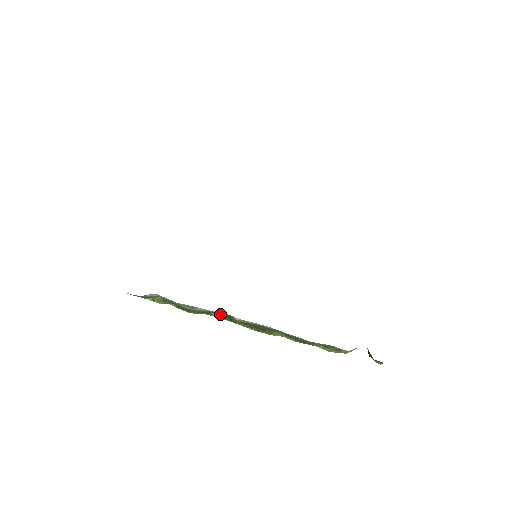
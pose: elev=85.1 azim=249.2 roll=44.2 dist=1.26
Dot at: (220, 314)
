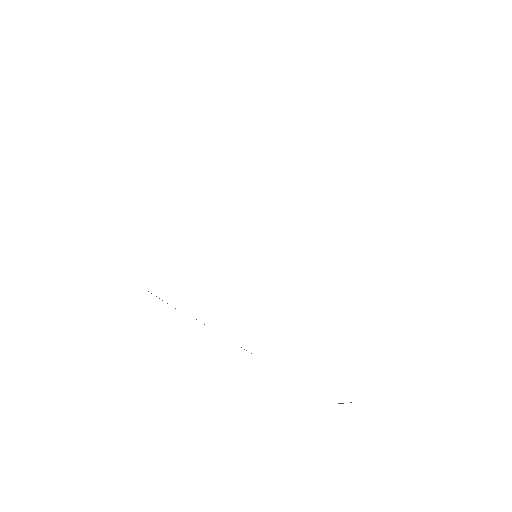
Dot at: occluded
